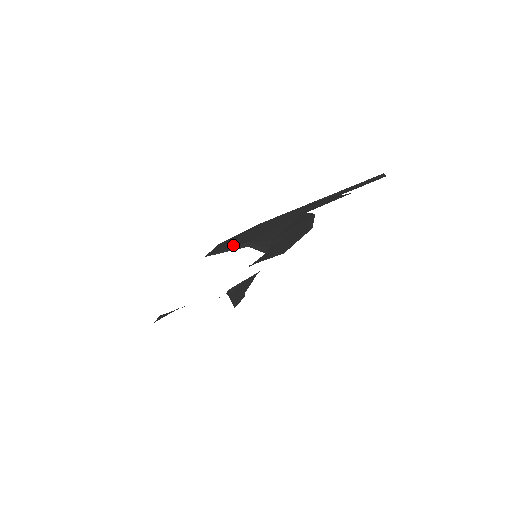
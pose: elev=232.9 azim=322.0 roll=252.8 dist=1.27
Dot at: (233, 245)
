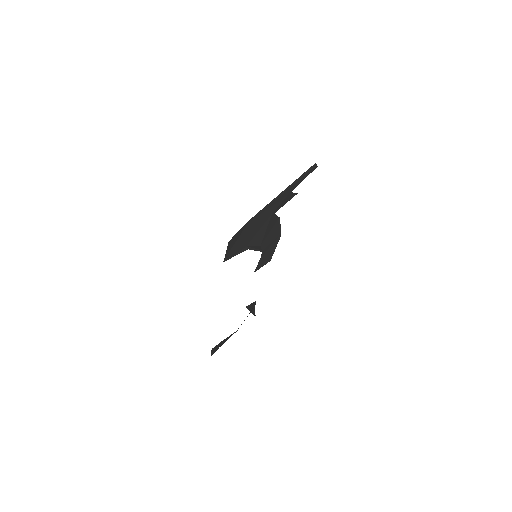
Dot at: (238, 249)
